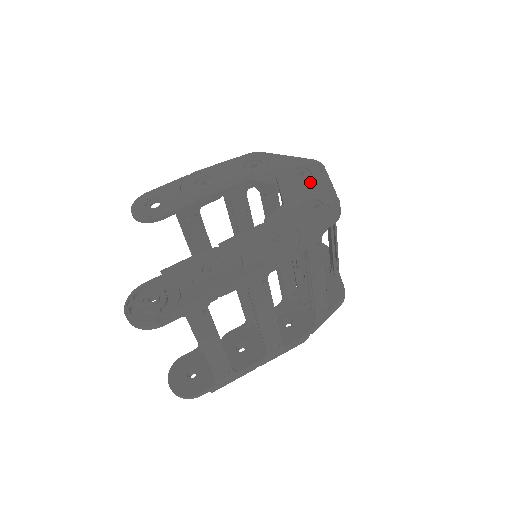
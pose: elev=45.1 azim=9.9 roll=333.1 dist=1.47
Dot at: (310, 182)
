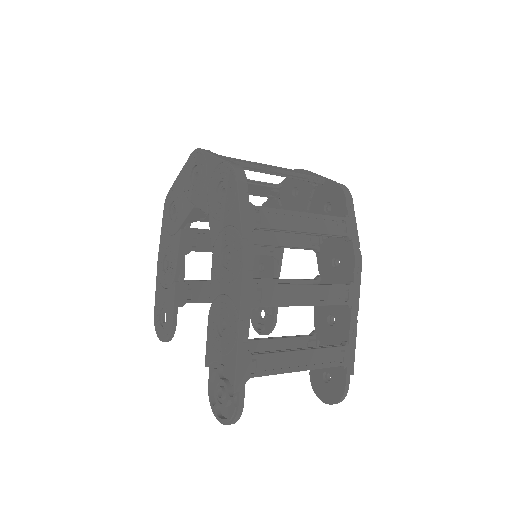
Dot at: (204, 175)
